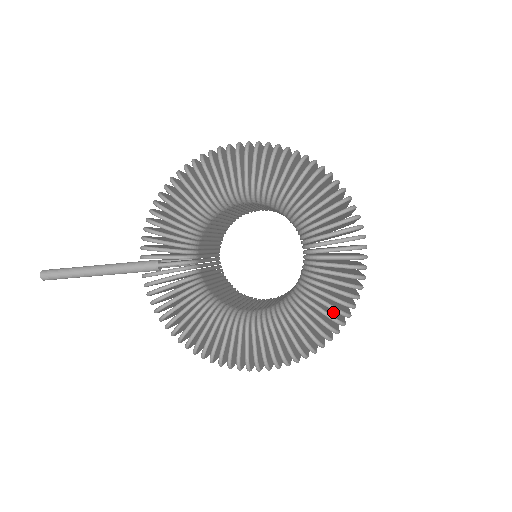
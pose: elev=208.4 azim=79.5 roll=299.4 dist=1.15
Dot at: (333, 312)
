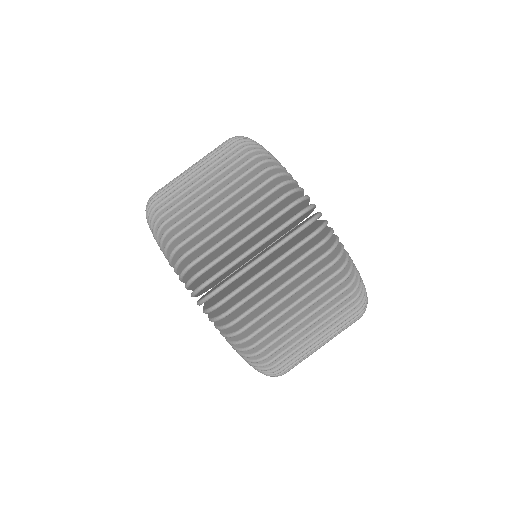
Dot at: occluded
